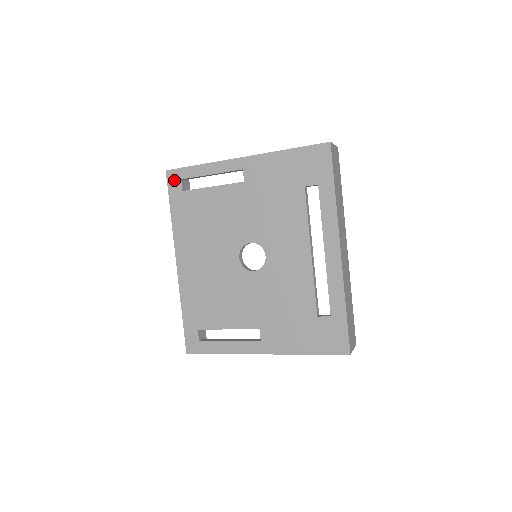
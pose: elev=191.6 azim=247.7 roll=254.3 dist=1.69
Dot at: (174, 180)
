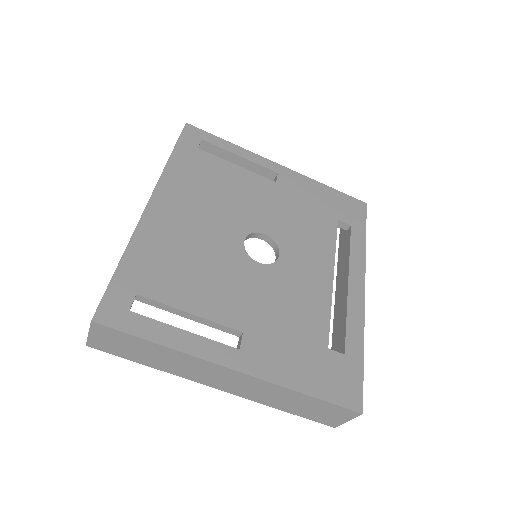
Dot at: (192, 135)
